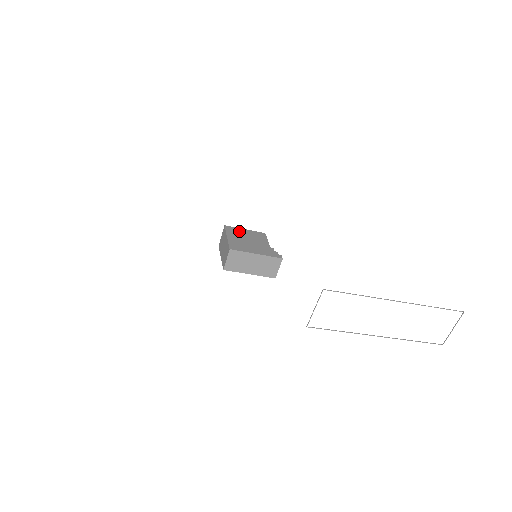
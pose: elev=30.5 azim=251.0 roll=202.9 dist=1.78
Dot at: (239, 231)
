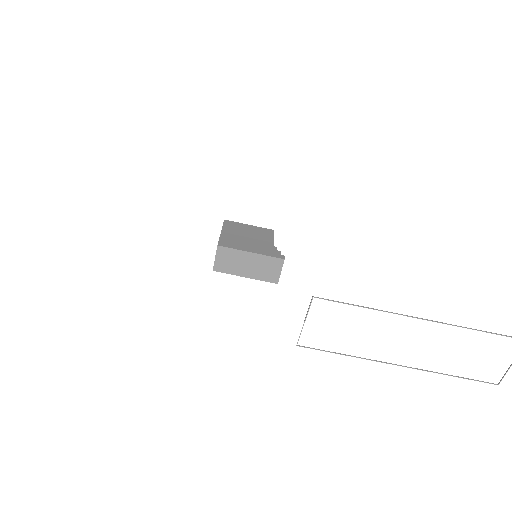
Dot at: (240, 226)
